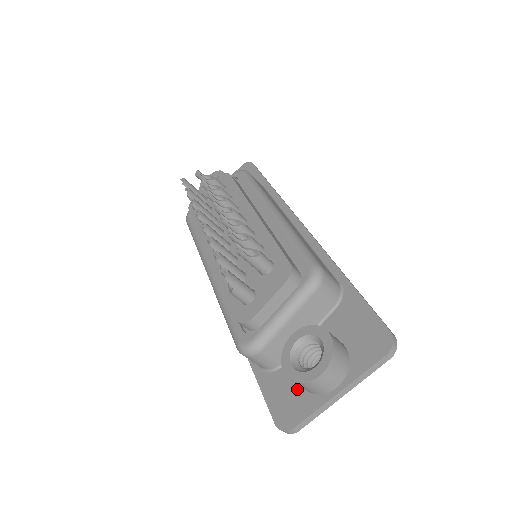
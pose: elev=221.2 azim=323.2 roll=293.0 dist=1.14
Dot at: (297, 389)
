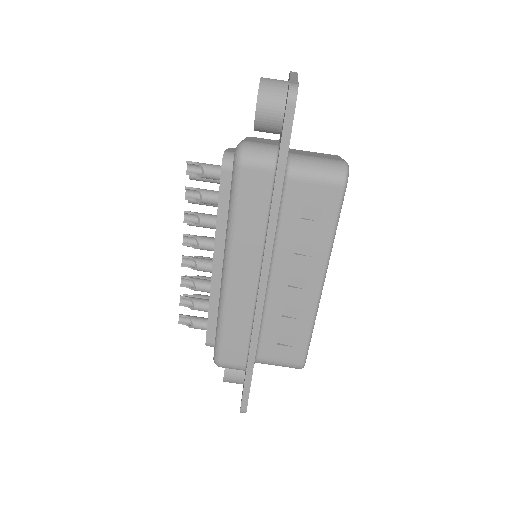
Dot at: (284, 112)
